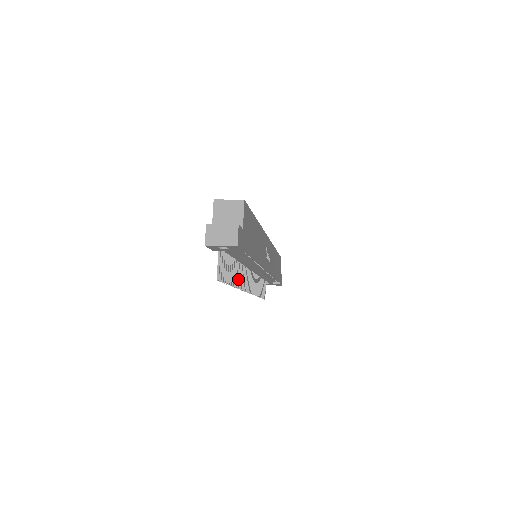
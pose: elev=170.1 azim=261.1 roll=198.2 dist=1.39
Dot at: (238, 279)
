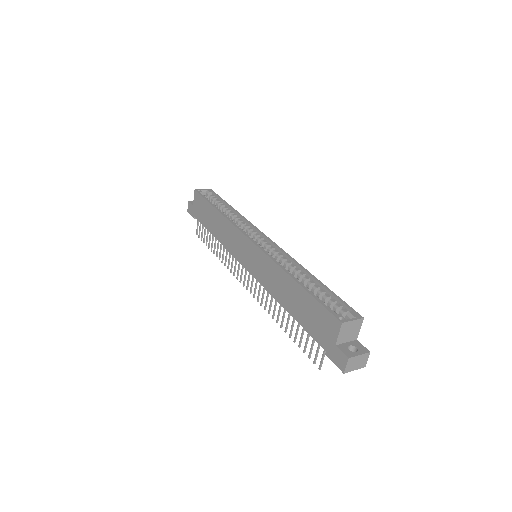
Dot at: occluded
